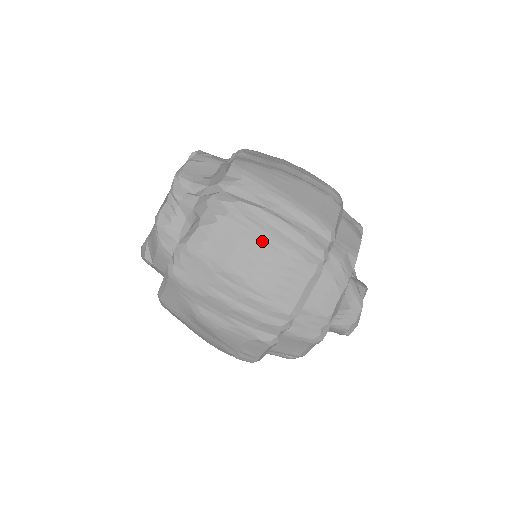
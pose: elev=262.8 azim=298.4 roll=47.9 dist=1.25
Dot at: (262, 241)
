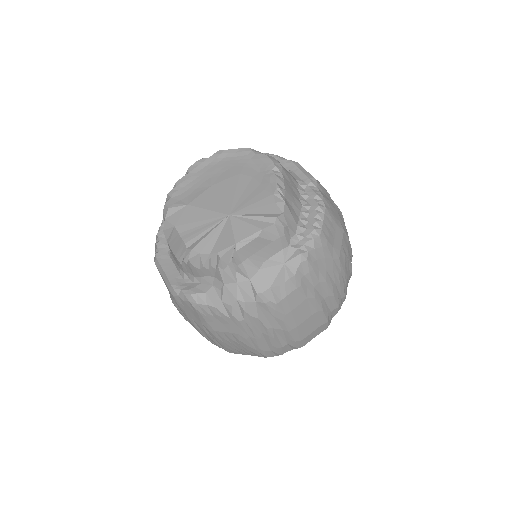
Dot at: (248, 340)
